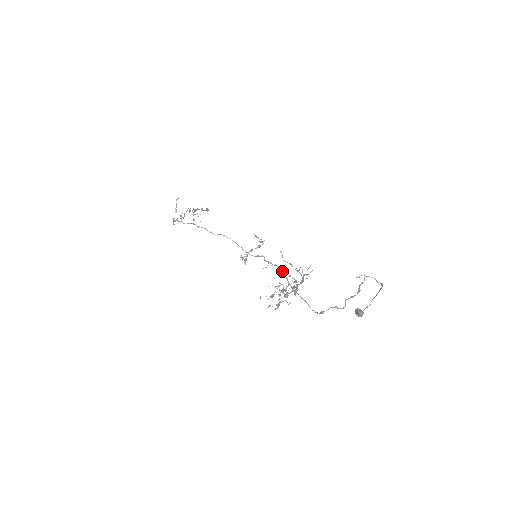
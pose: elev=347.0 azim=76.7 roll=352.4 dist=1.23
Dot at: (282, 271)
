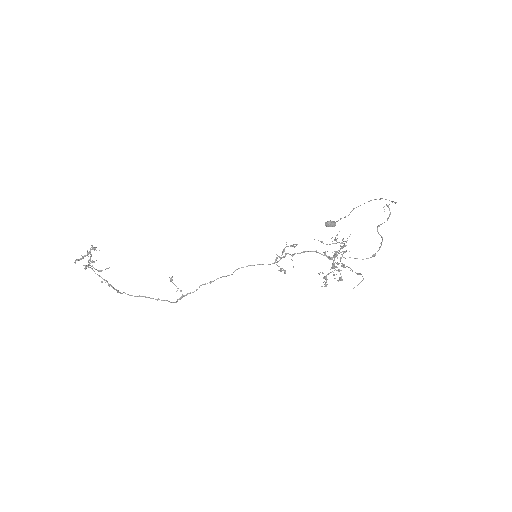
Dot at: occluded
